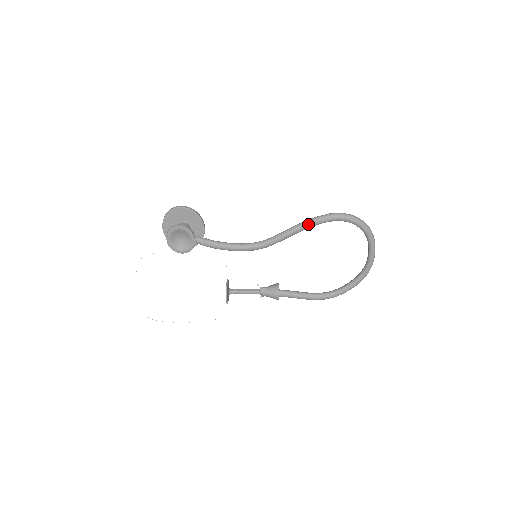
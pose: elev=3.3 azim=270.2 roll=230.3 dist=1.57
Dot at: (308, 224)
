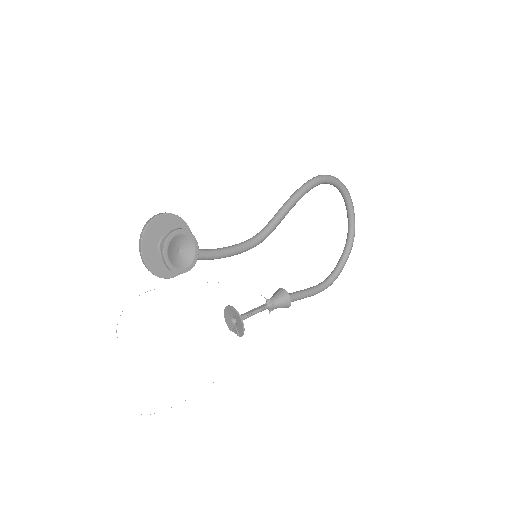
Dot at: (299, 194)
